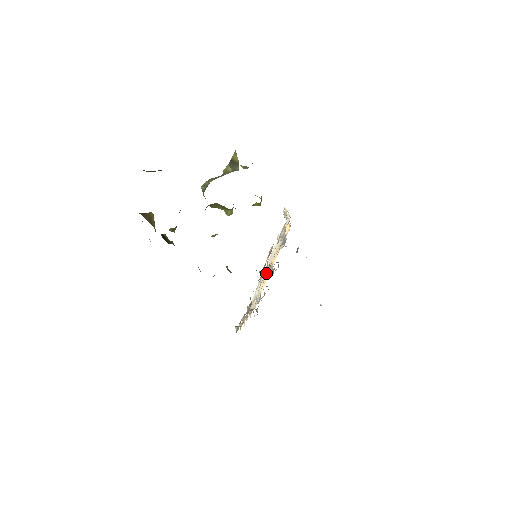
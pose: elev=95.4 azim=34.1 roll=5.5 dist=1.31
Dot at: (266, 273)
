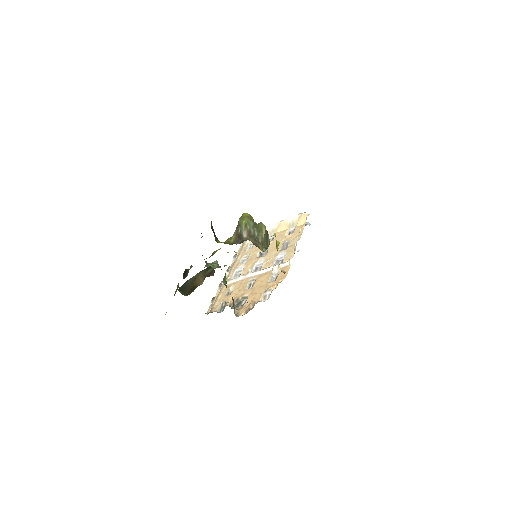
Dot at: (251, 281)
